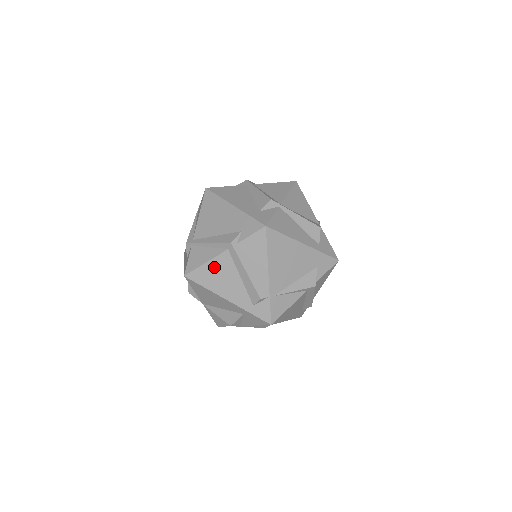
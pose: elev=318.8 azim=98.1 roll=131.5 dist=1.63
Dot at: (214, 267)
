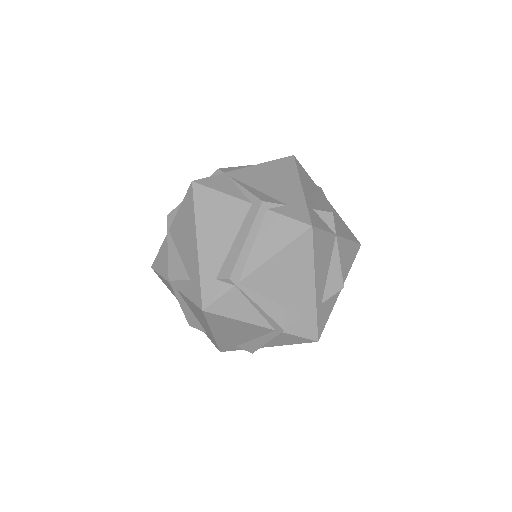
Dot at: occluded
